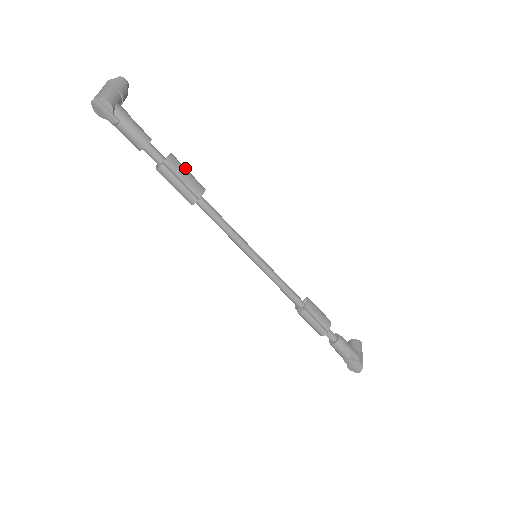
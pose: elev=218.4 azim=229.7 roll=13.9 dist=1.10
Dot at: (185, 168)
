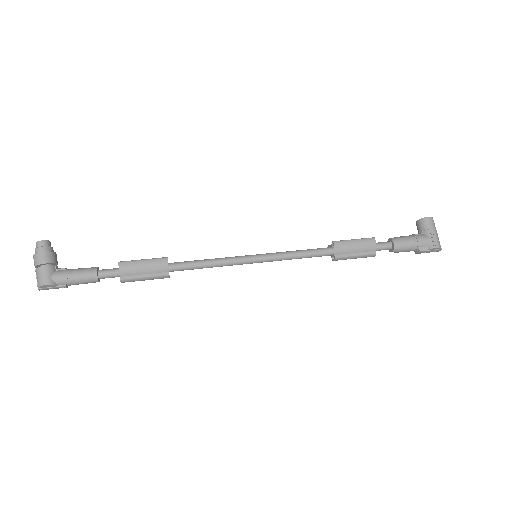
Dot at: (138, 261)
